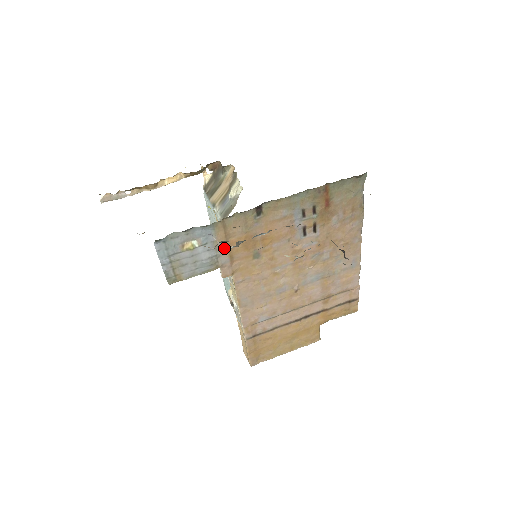
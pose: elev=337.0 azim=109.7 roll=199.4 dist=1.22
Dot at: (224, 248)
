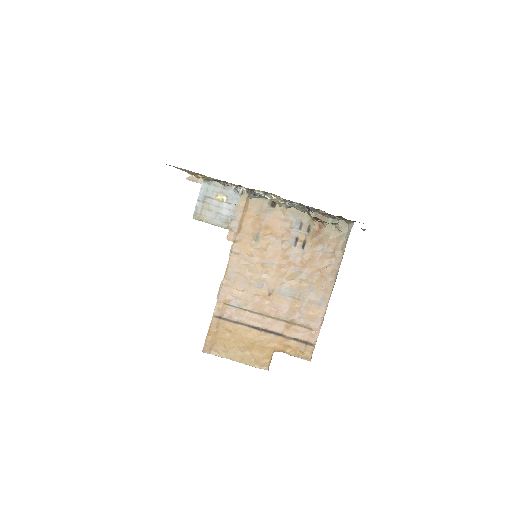
Dot at: (239, 216)
